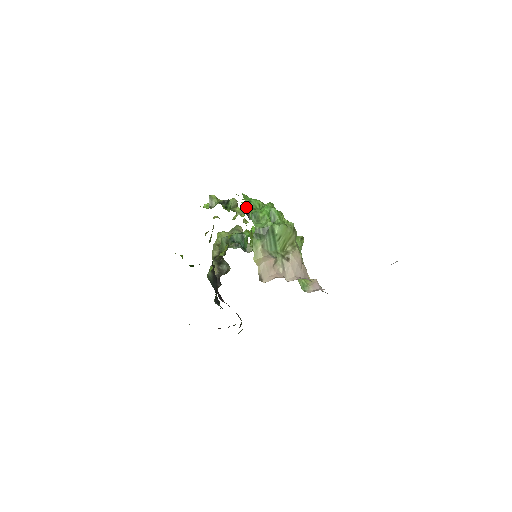
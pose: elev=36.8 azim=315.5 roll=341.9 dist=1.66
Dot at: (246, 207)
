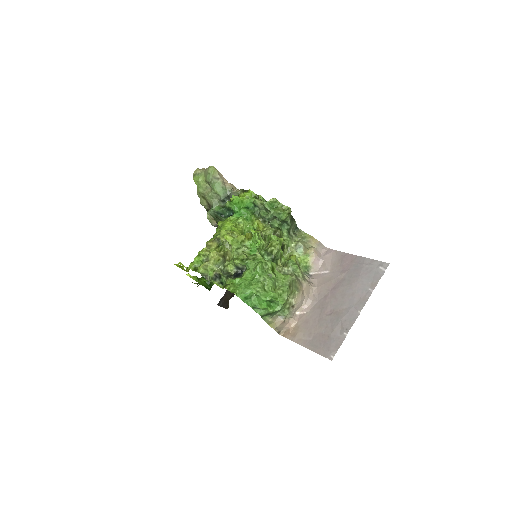
Dot at: (236, 266)
